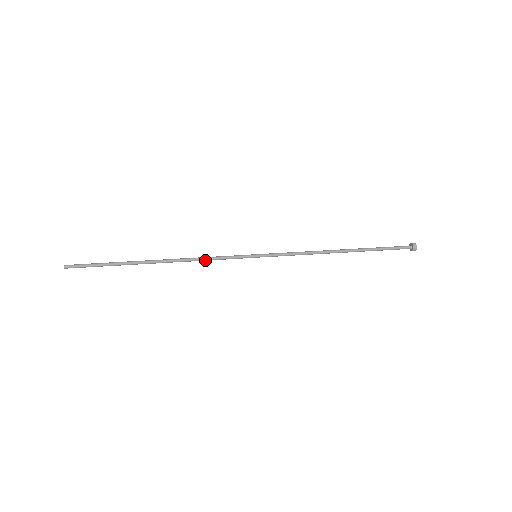
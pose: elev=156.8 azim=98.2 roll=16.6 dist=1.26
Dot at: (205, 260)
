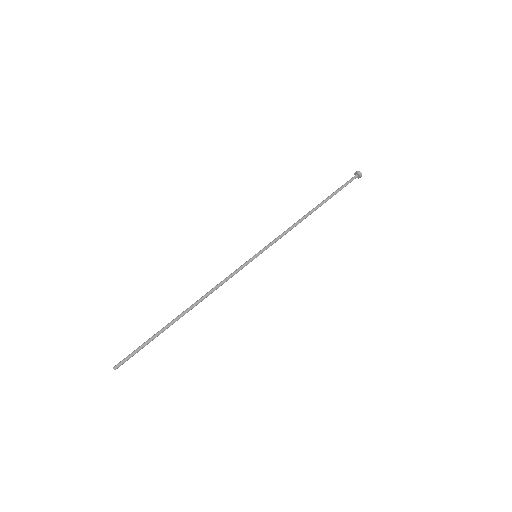
Dot at: (221, 285)
